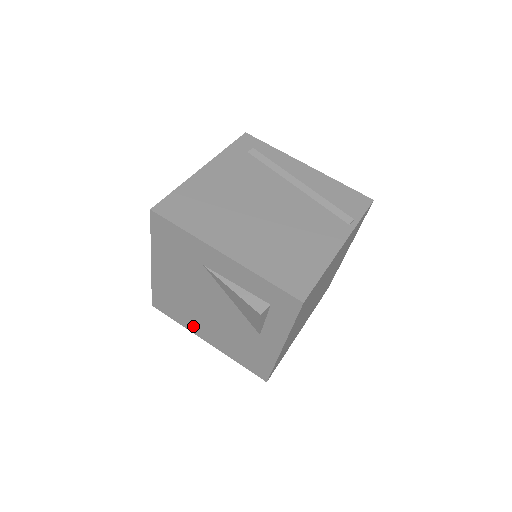
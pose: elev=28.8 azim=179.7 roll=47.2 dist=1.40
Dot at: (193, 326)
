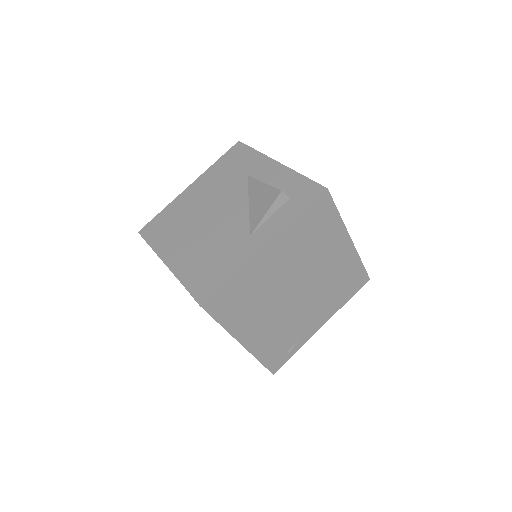
Dot at: (168, 246)
